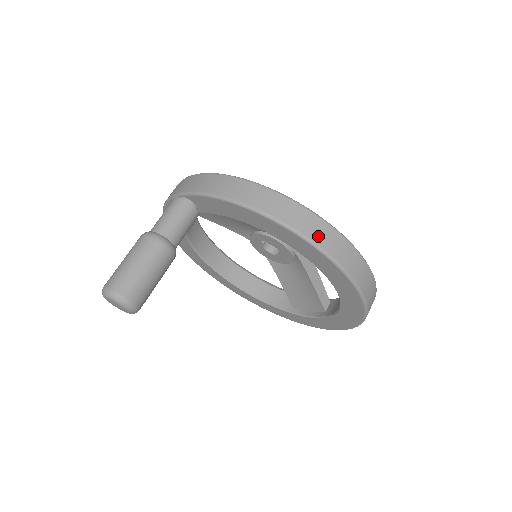
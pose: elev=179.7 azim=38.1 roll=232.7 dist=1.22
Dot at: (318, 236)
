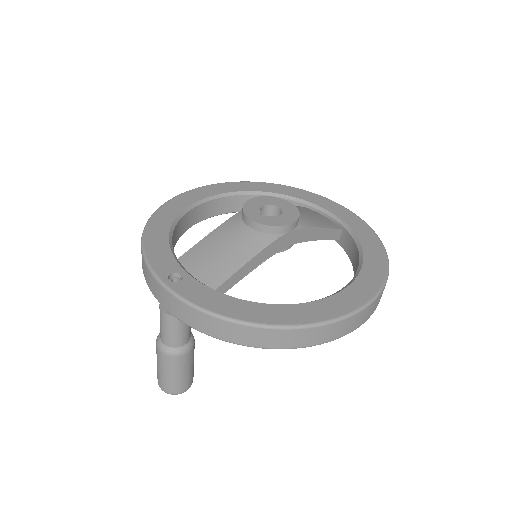
Dot at: (322, 338)
